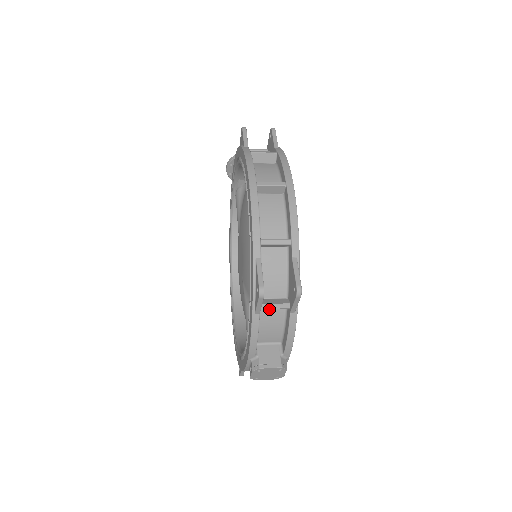
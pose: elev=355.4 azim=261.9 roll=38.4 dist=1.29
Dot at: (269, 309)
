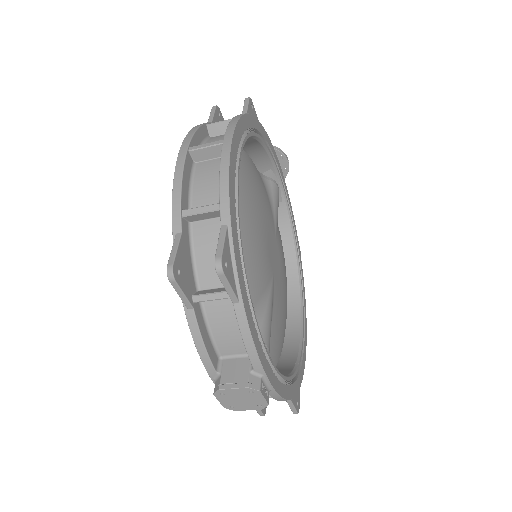
Dot at: (215, 304)
